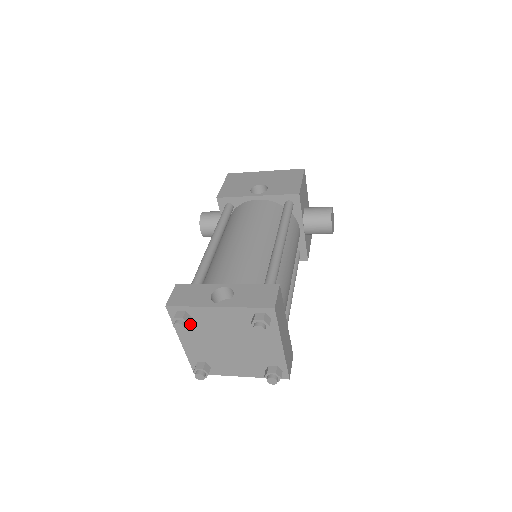
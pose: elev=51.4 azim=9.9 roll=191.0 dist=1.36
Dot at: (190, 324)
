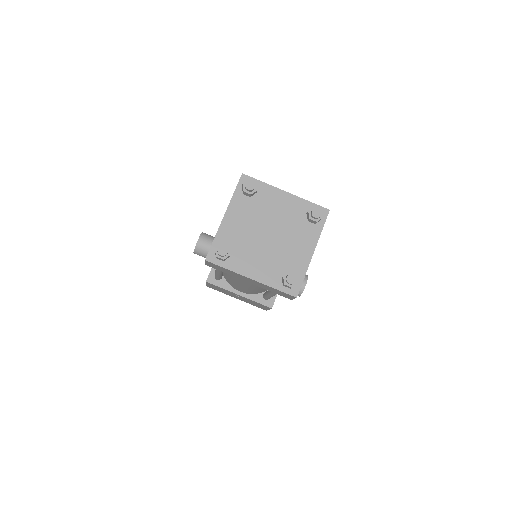
Dot at: (249, 199)
